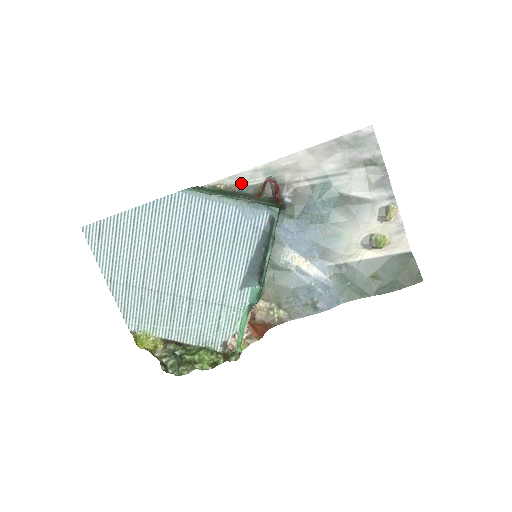
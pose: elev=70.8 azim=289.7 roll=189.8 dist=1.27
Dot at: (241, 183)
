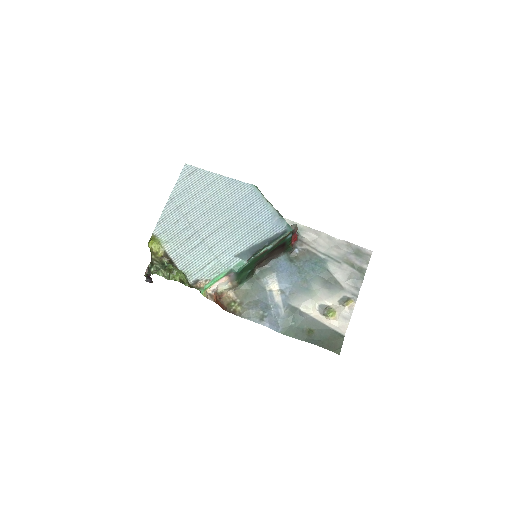
Dot at: occluded
